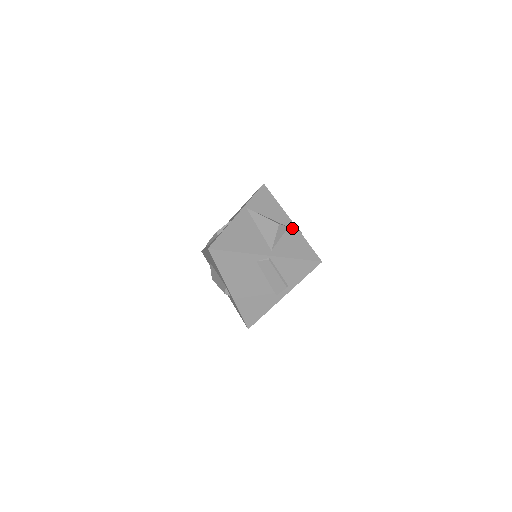
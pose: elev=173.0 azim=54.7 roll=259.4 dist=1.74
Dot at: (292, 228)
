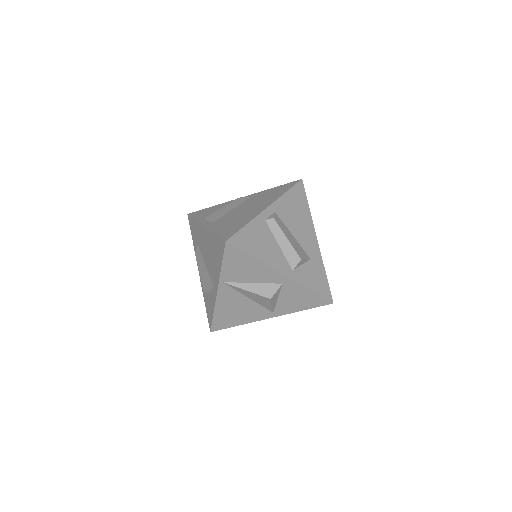
Dot at: (287, 283)
